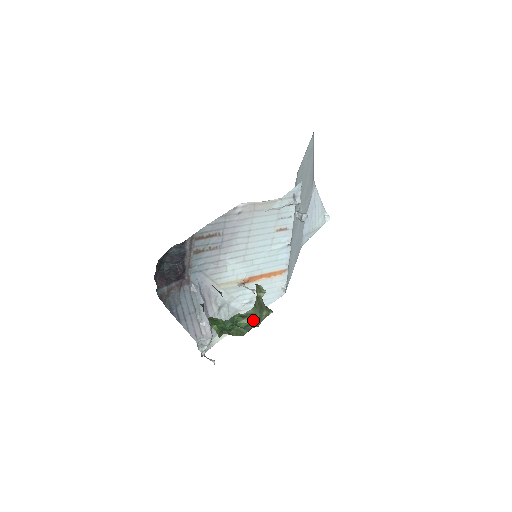
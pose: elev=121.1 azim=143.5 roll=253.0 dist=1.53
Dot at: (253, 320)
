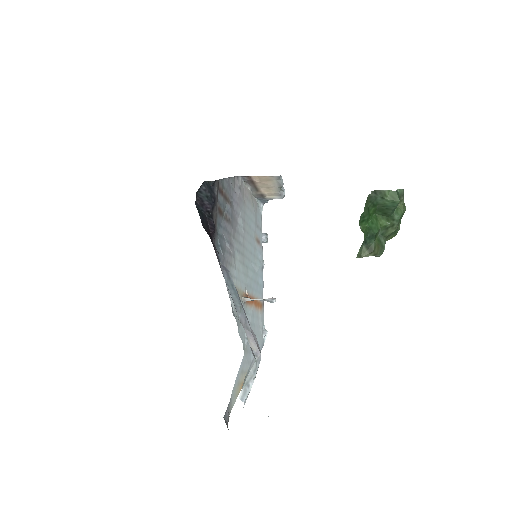
Dot at: (404, 208)
